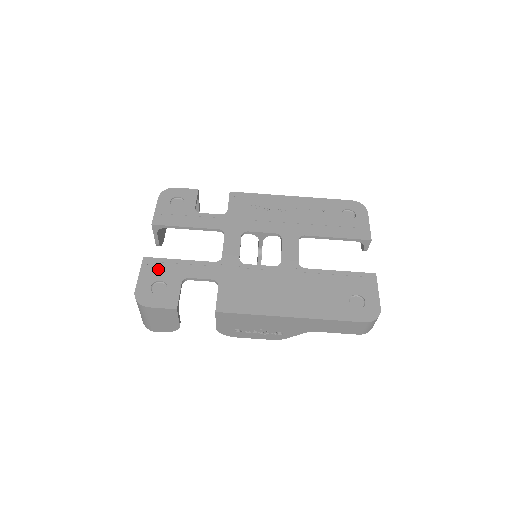
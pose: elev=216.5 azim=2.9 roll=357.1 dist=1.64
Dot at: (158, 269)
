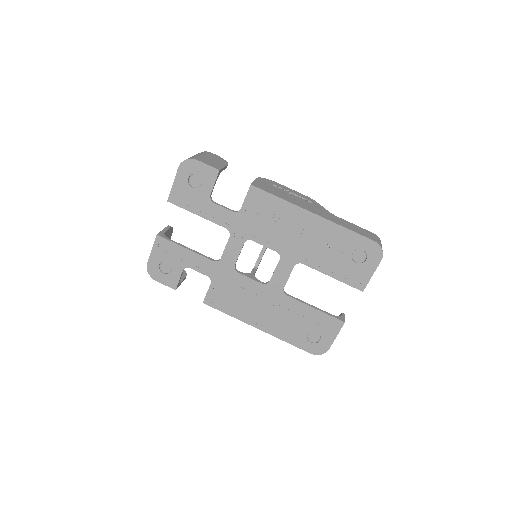
Dot at: (167, 251)
